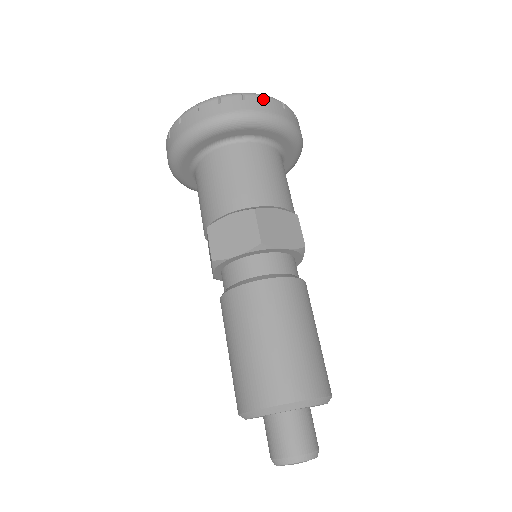
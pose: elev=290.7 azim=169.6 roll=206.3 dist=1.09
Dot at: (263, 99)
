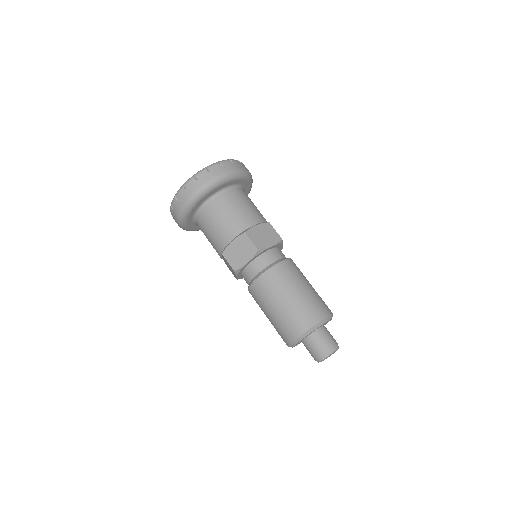
Dot at: (219, 165)
